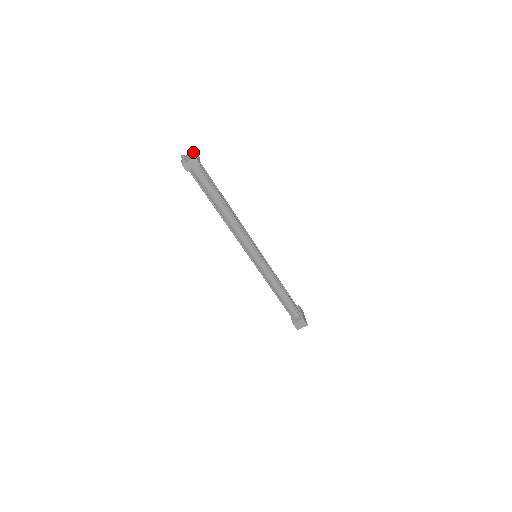
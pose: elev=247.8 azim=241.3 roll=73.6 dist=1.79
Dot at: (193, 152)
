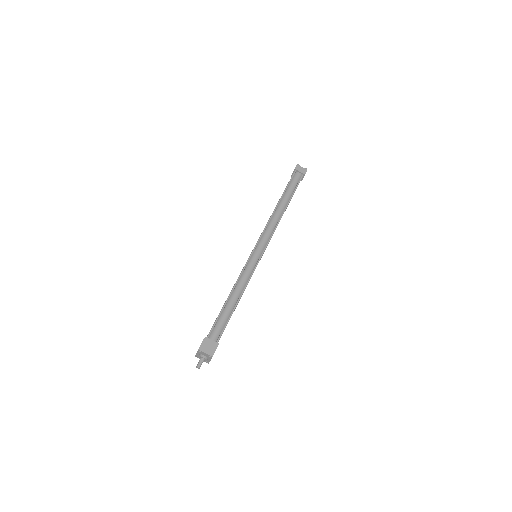
Dot at: occluded
